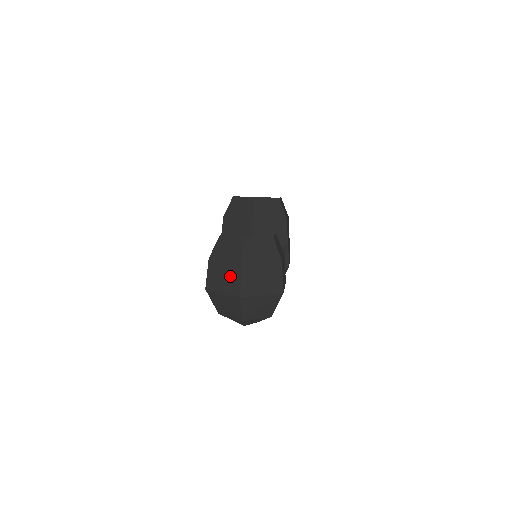
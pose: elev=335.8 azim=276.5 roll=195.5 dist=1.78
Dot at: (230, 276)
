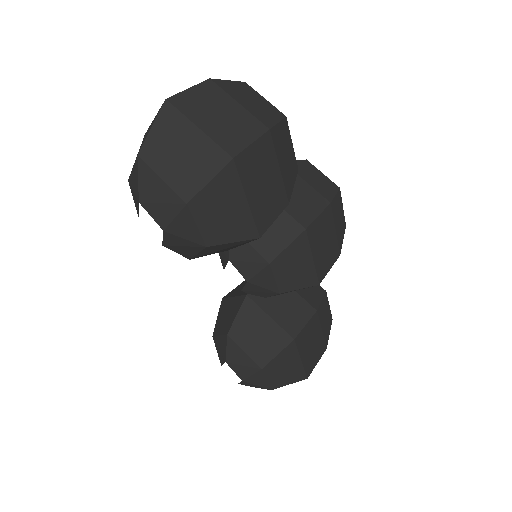
Dot at: occluded
